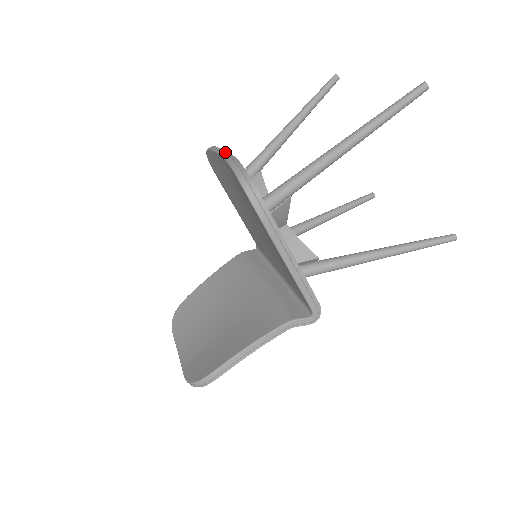
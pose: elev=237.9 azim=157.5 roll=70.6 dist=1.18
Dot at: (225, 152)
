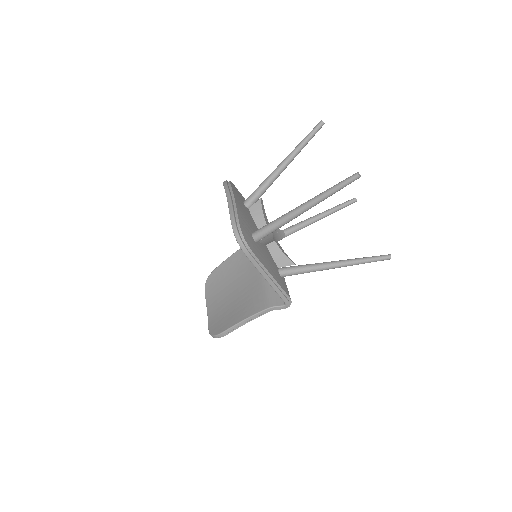
Dot at: (230, 199)
